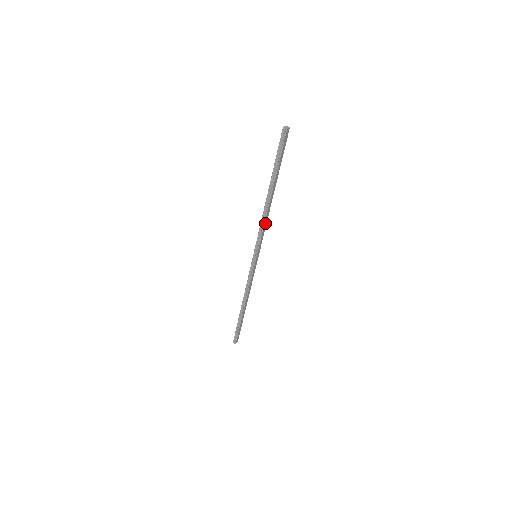
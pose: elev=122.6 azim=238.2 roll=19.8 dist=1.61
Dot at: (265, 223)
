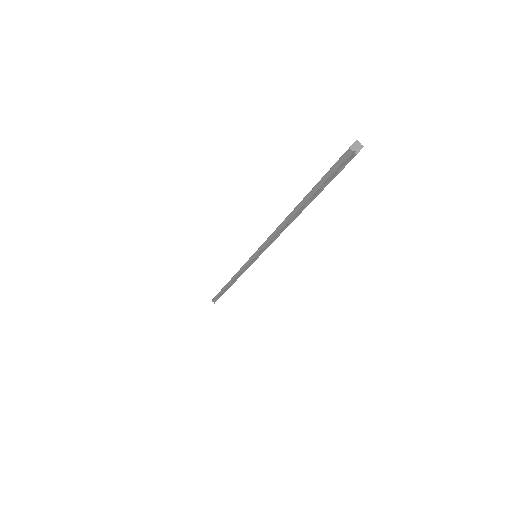
Dot at: (278, 236)
